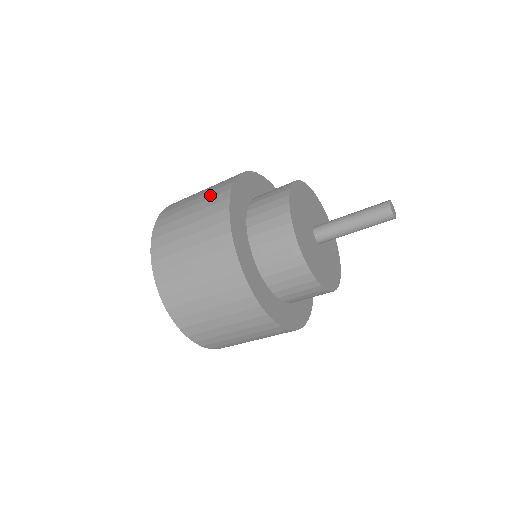
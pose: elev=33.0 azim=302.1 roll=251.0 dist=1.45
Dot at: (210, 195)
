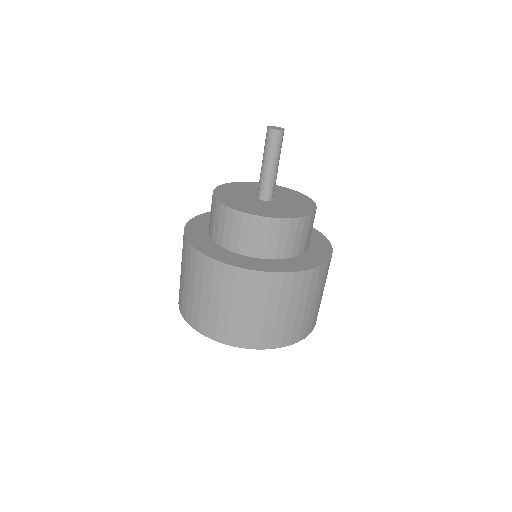
Dot at: (187, 265)
